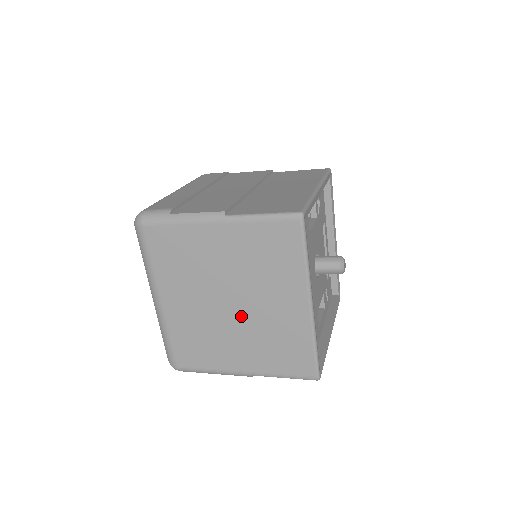
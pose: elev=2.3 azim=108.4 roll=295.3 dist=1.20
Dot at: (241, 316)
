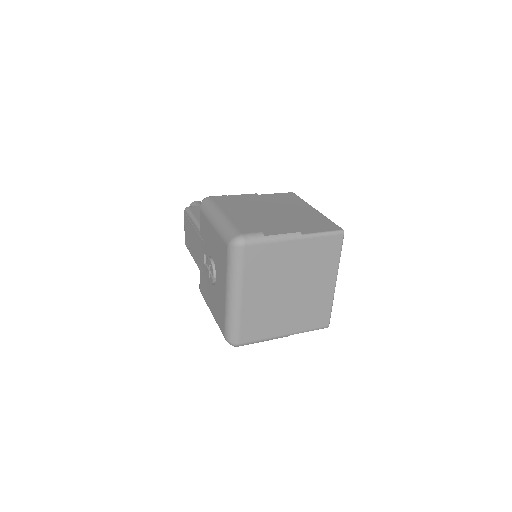
Dot at: (295, 297)
